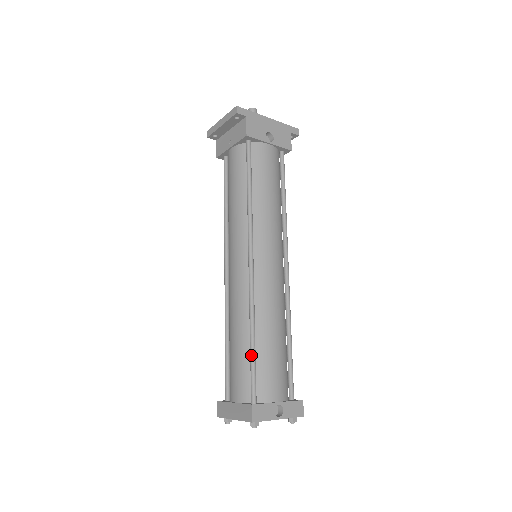
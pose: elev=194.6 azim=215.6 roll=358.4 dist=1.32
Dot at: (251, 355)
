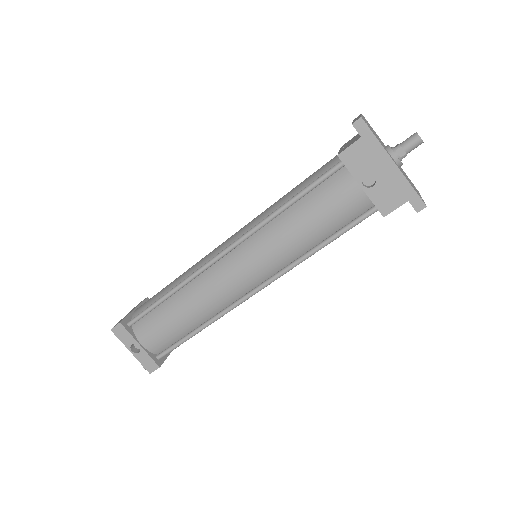
Dot at: (155, 301)
